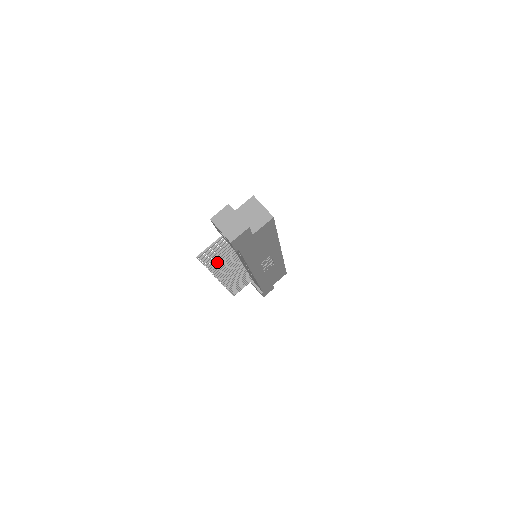
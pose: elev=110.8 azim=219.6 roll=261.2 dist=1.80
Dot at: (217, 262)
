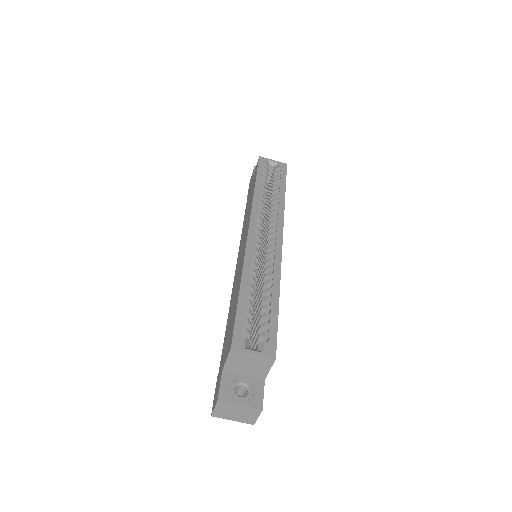
Dot at: occluded
